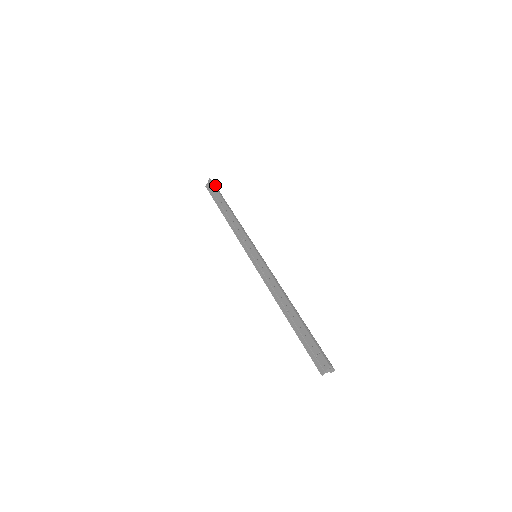
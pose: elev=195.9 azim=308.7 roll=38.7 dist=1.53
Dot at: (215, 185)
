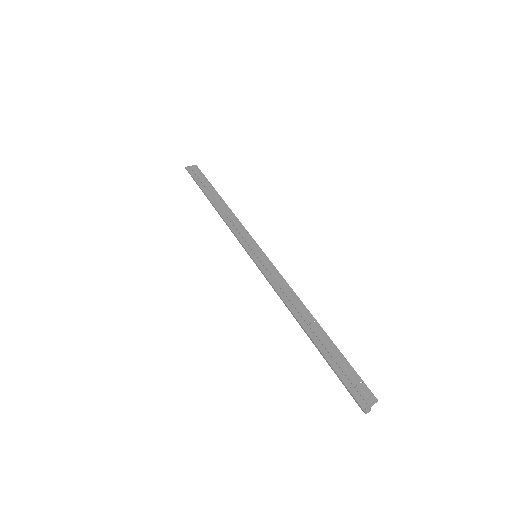
Dot at: occluded
